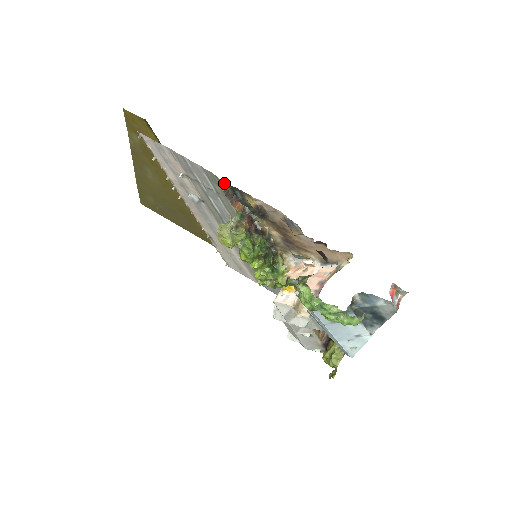
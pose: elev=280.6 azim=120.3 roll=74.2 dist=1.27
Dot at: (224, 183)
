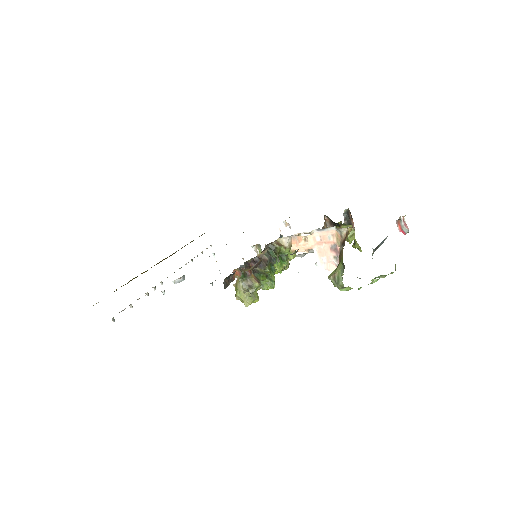
Dot at: occluded
